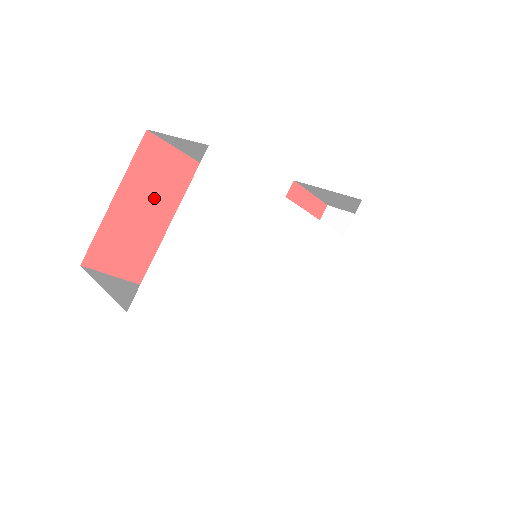
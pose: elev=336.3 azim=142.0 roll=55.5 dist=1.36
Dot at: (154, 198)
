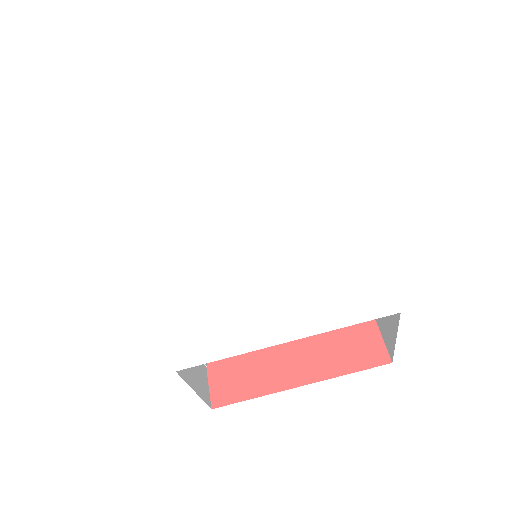
Dot at: occluded
